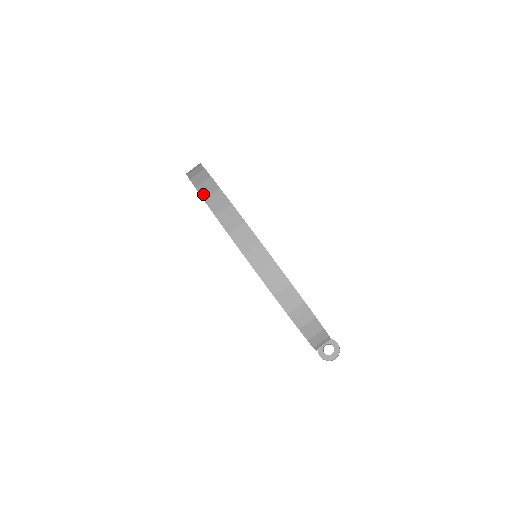
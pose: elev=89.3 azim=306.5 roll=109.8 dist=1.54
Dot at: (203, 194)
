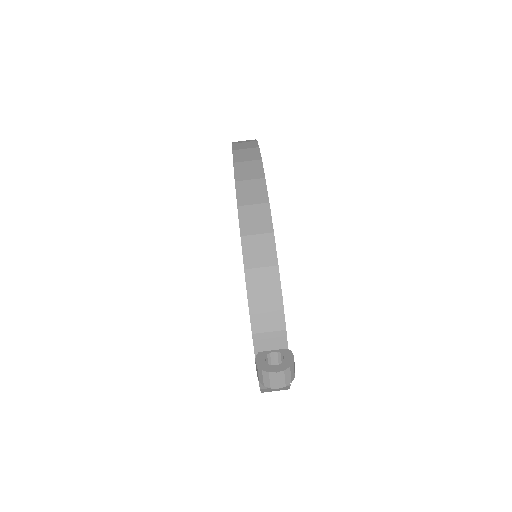
Dot at: occluded
